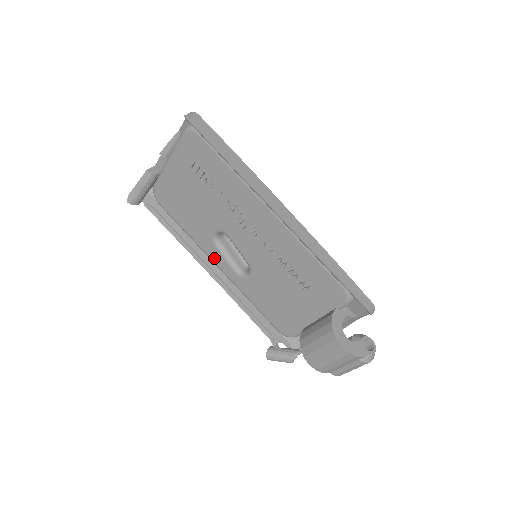
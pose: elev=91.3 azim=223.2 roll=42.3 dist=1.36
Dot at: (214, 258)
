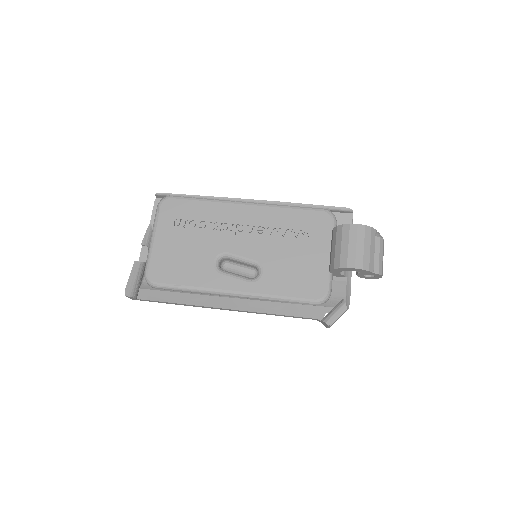
Dot at: (226, 286)
